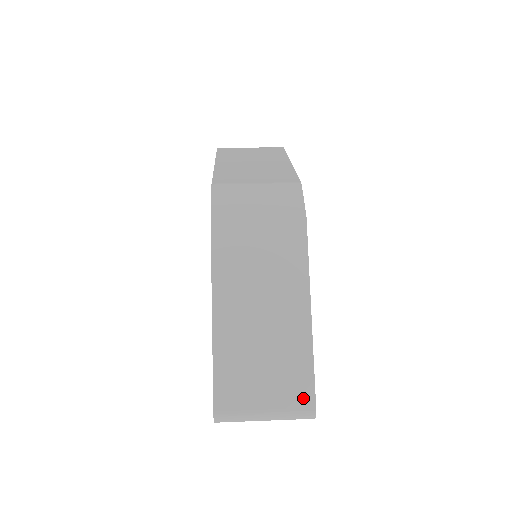
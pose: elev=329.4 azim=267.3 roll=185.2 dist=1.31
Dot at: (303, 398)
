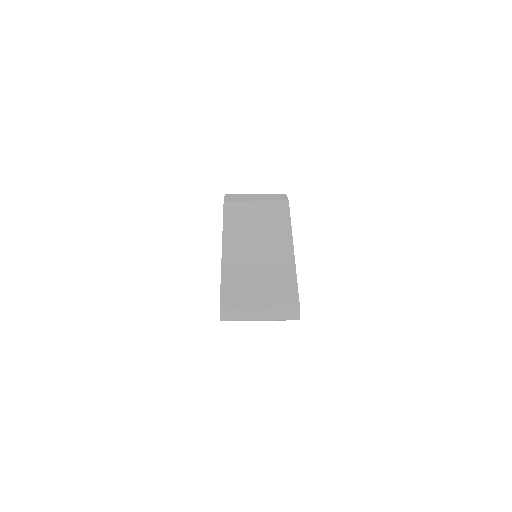
Dot at: (289, 299)
